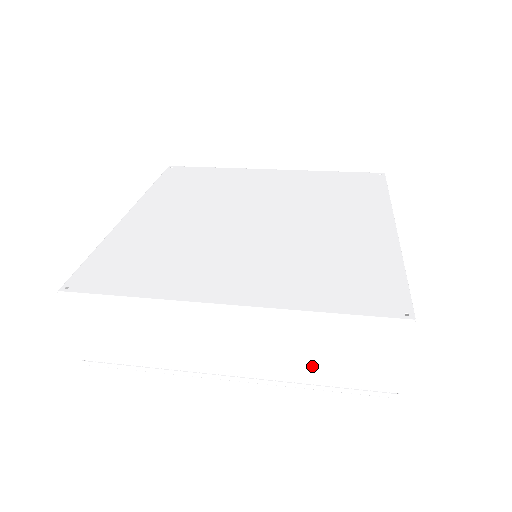
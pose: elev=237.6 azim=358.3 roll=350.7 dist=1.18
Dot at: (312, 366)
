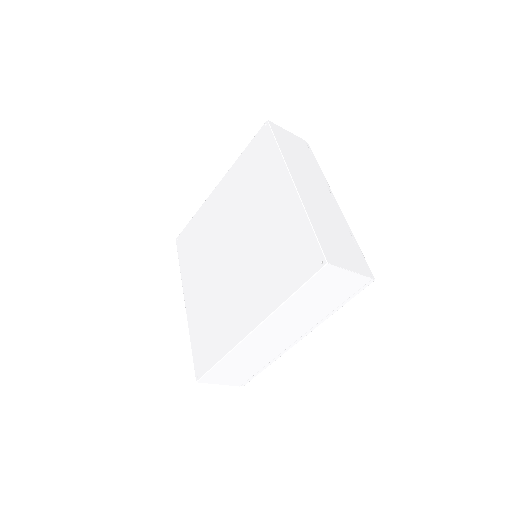
Dot at: (320, 309)
